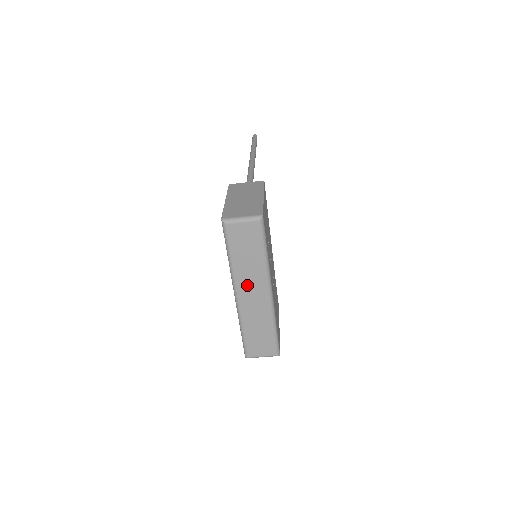
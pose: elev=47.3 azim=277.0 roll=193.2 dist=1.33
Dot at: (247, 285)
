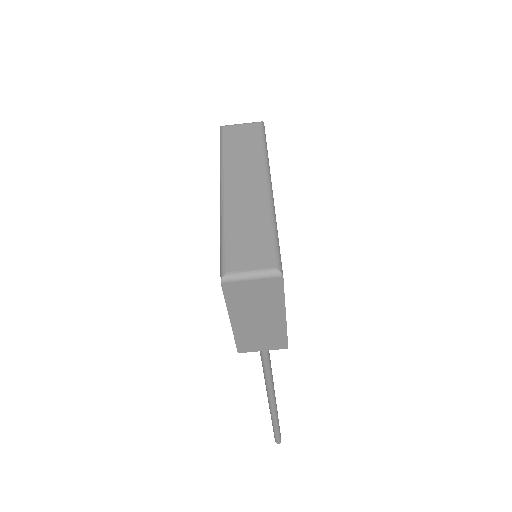
Dot at: (239, 175)
